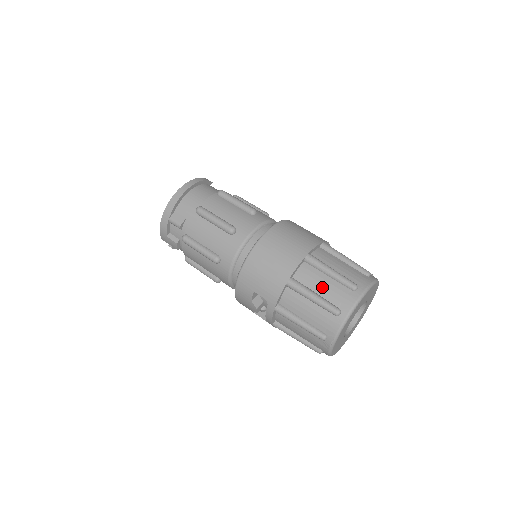
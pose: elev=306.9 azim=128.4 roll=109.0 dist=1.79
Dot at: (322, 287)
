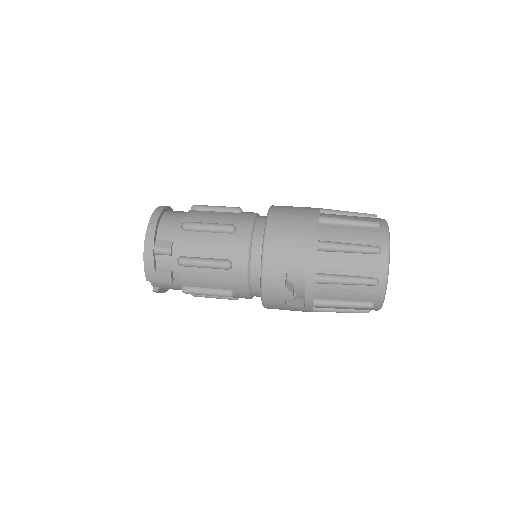
Dot at: (350, 236)
